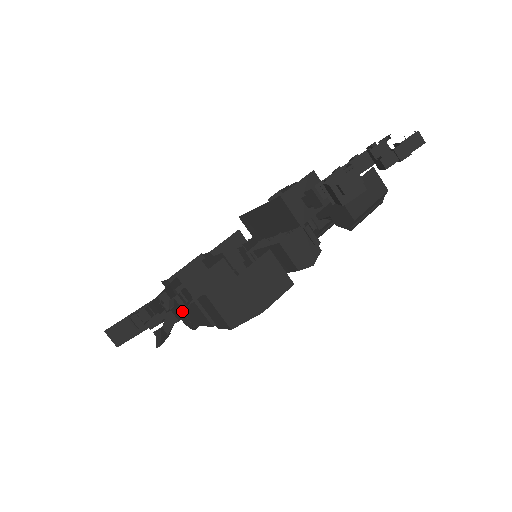
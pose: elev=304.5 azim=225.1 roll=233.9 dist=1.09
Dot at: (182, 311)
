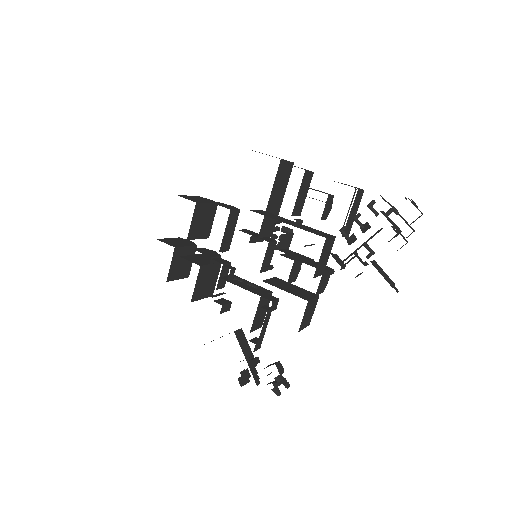
Dot at: occluded
